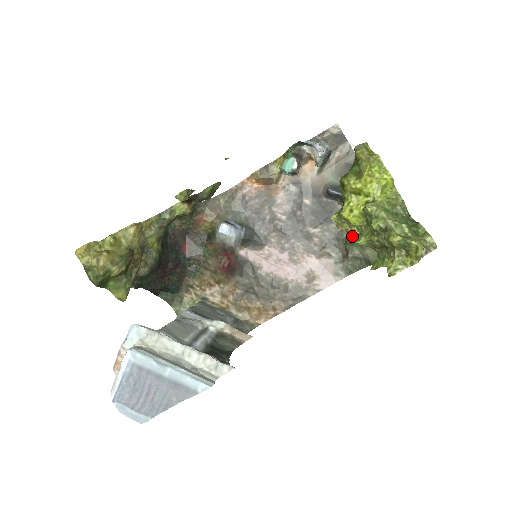
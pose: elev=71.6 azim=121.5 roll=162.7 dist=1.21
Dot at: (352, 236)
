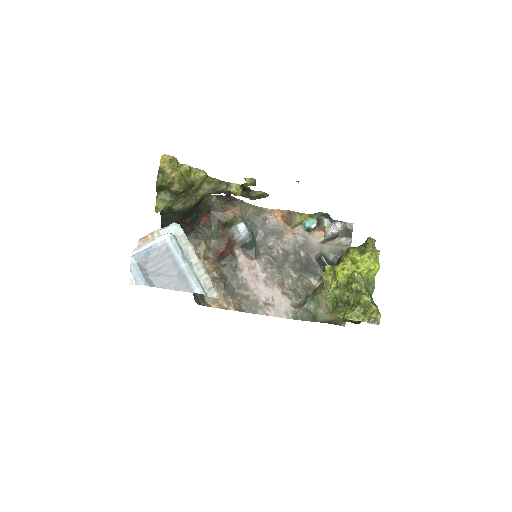
Dot at: (318, 293)
